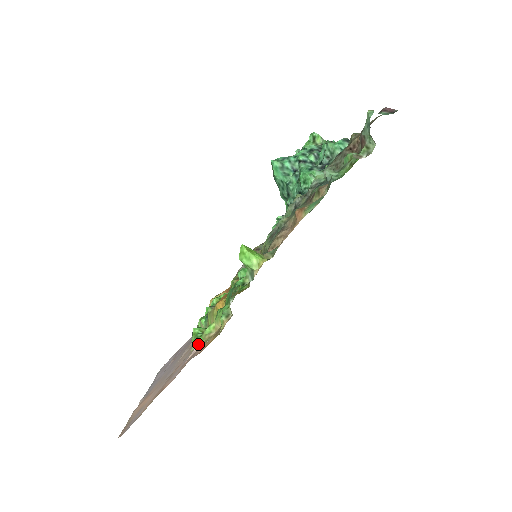
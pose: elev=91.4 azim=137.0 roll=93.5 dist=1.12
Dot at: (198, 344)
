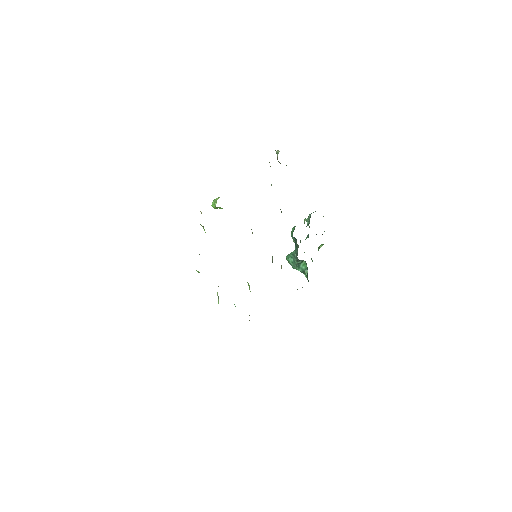
Dot at: occluded
